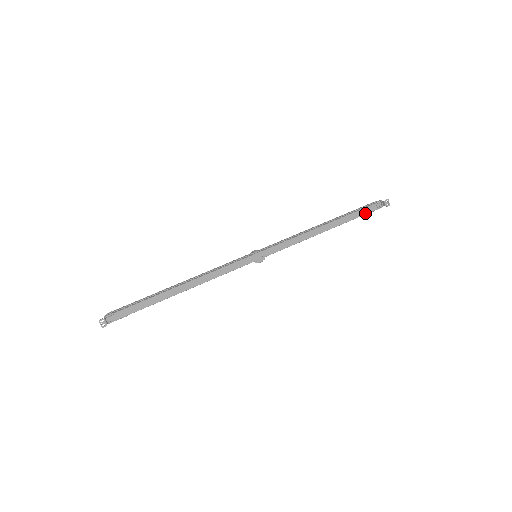
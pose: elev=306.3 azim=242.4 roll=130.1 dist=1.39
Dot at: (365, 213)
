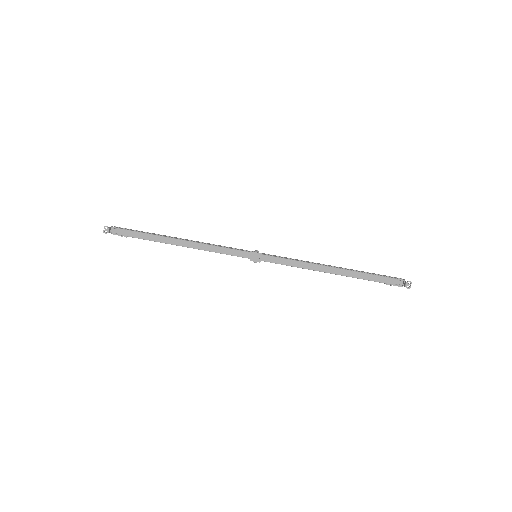
Dot at: (380, 281)
